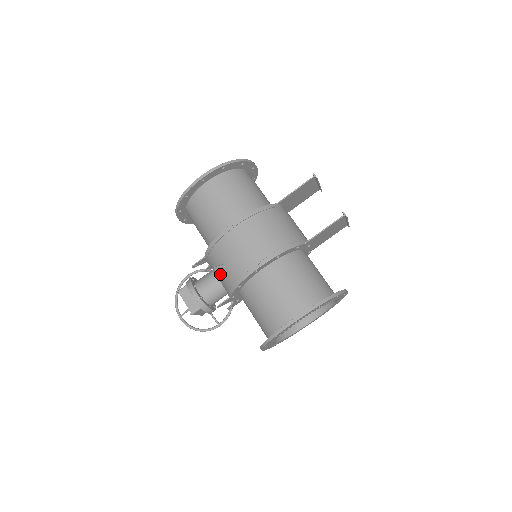
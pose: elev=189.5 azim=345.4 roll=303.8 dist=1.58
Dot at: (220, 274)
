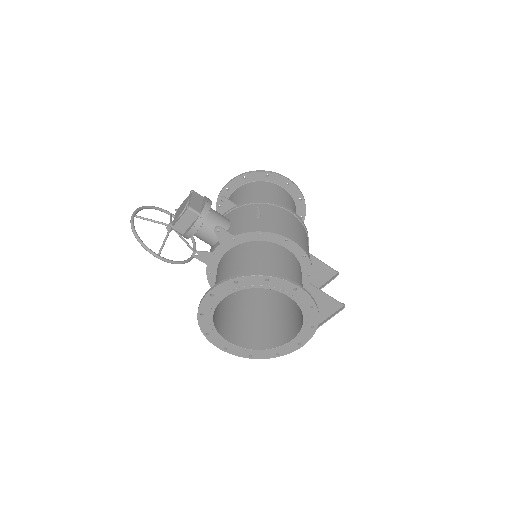
Dot at: (245, 219)
